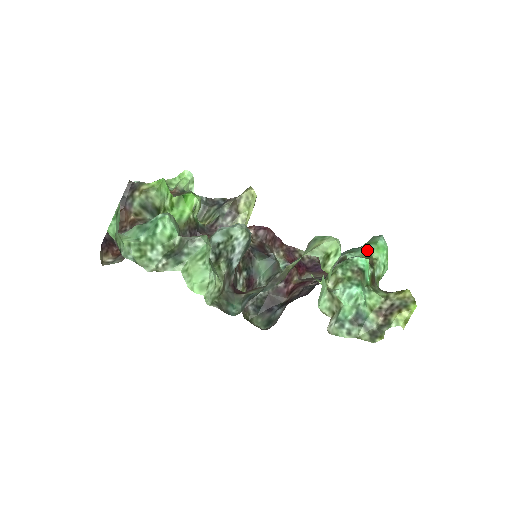
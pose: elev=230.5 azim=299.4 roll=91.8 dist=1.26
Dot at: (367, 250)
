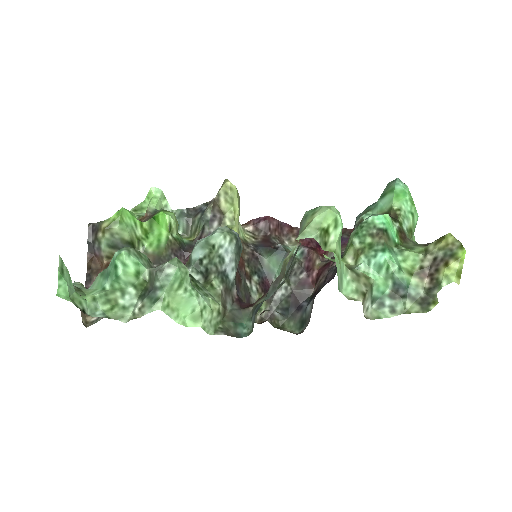
Dot at: (385, 202)
